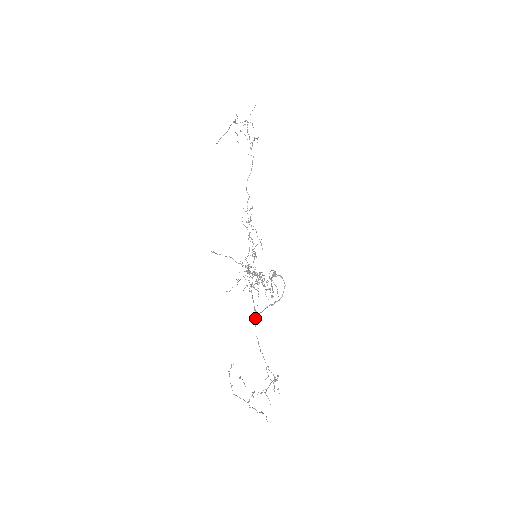
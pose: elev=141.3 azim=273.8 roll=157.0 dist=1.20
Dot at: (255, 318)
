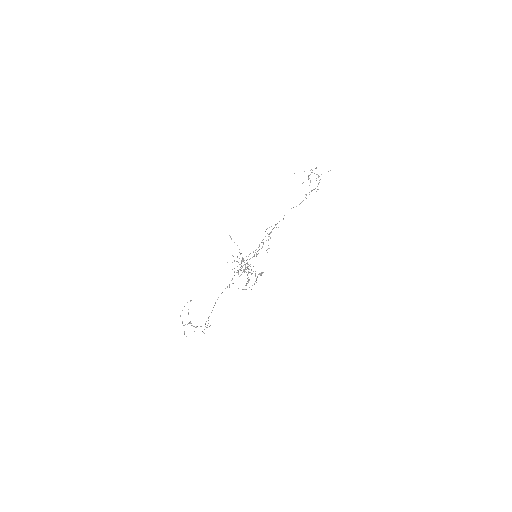
Dot at: (225, 288)
